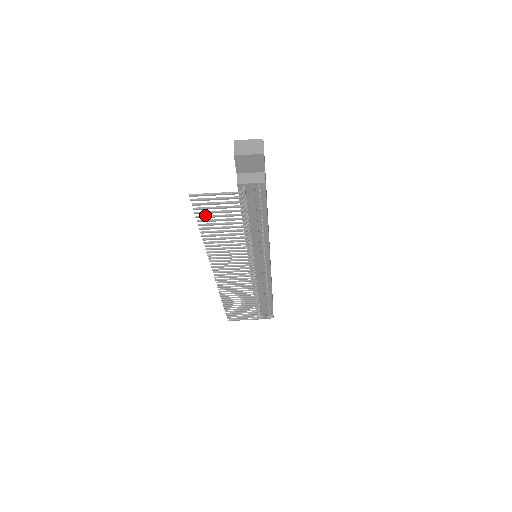
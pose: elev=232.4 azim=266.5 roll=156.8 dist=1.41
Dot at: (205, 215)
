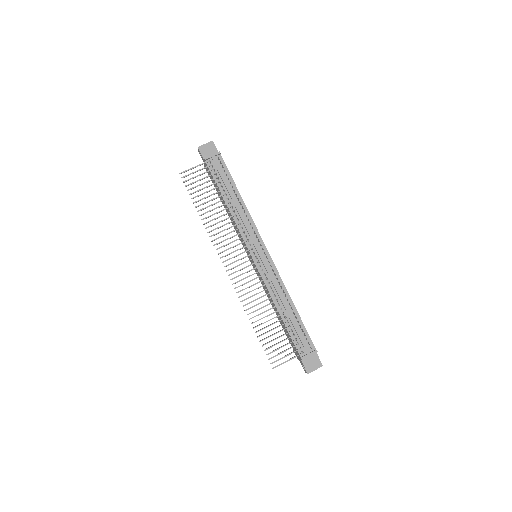
Dot at: (195, 192)
